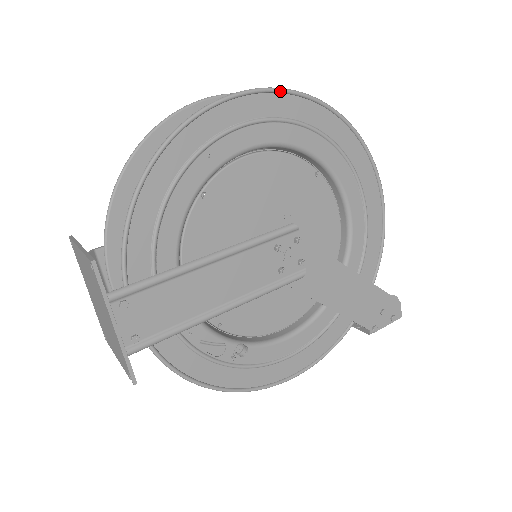
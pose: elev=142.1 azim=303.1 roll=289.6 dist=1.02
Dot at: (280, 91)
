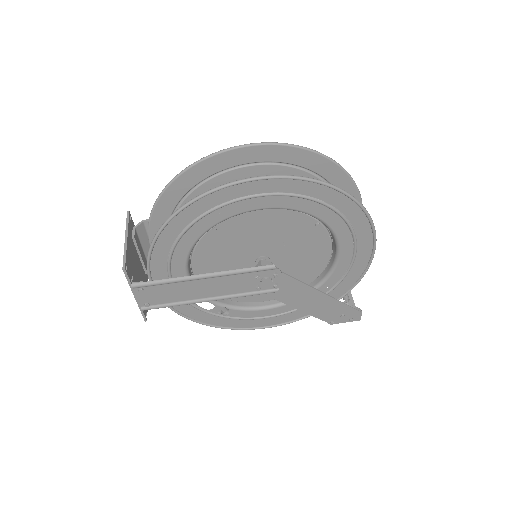
Dot at: (290, 179)
